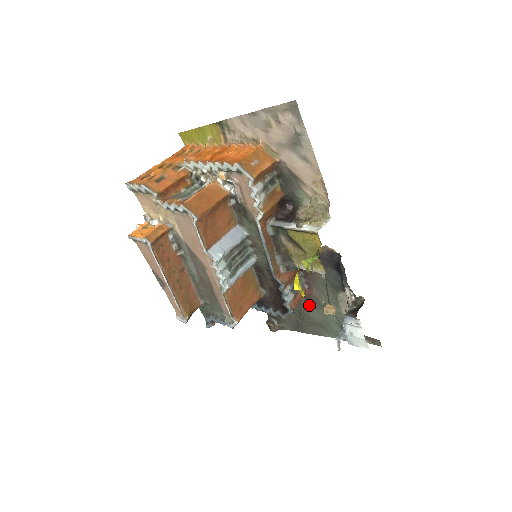
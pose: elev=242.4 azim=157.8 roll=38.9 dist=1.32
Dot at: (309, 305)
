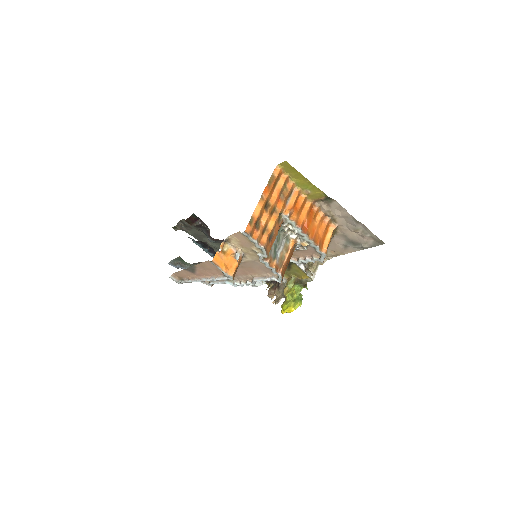
Dot at: occluded
